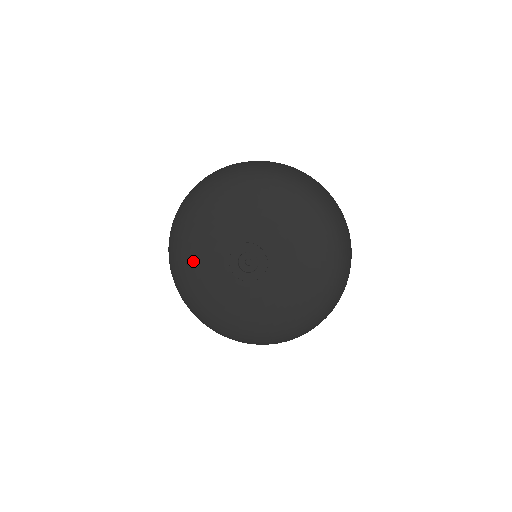
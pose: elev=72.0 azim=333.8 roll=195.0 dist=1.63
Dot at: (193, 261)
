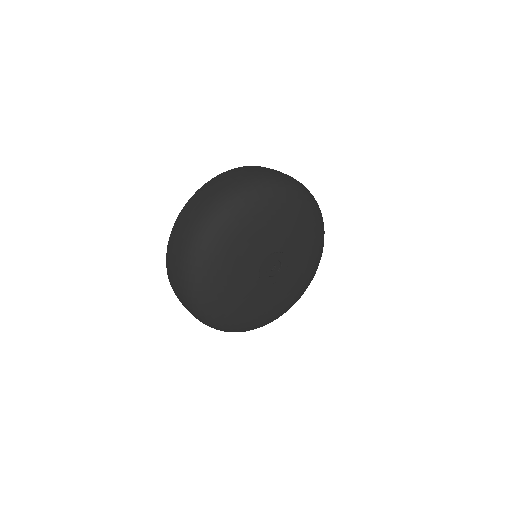
Dot at: (251, 314)
